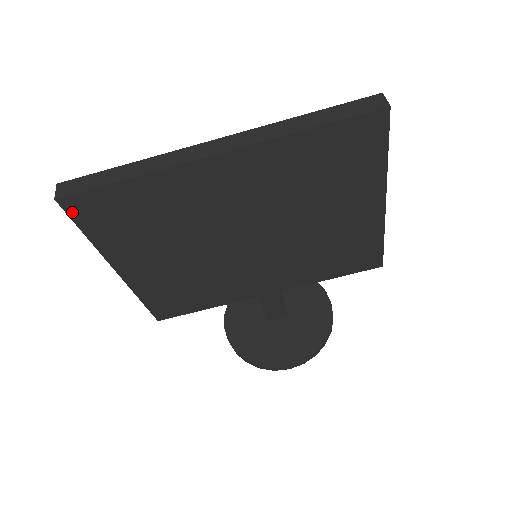
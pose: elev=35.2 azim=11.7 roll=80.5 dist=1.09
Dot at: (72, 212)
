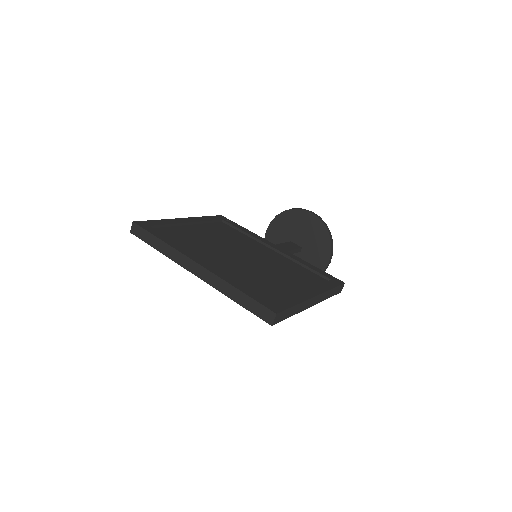
Dot at: occluded
